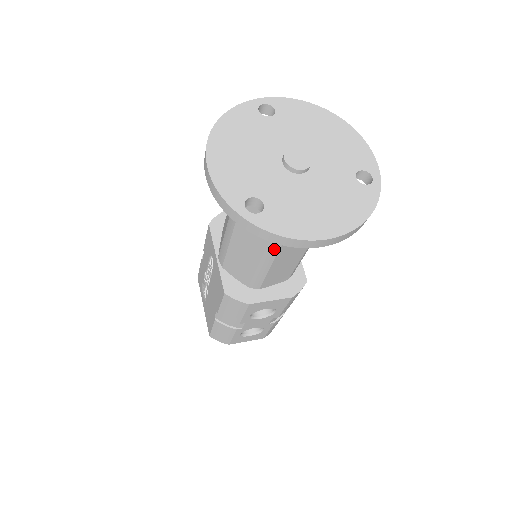
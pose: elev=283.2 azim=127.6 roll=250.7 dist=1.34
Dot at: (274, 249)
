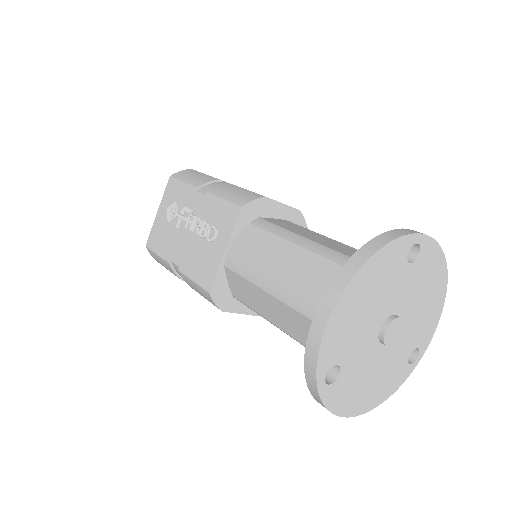
Dot at: occluded
